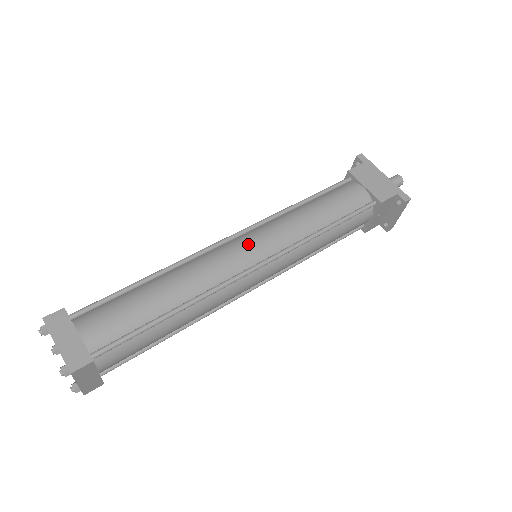
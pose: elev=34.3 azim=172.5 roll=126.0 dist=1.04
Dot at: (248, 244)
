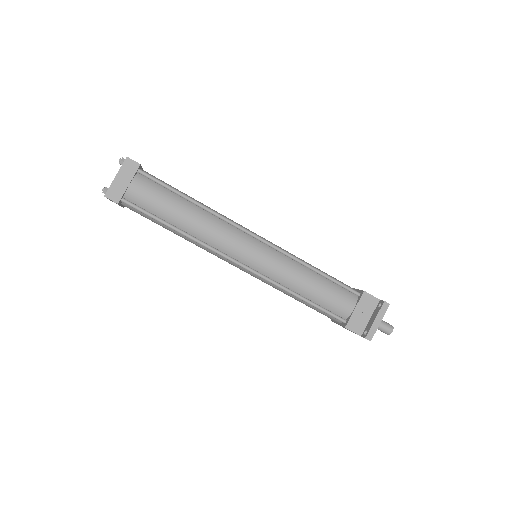
Dot at: occluded
